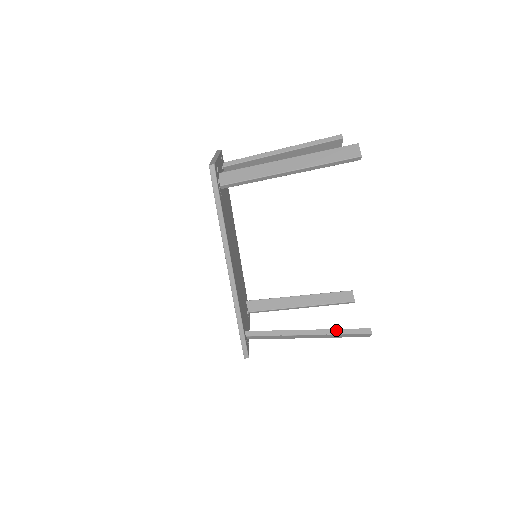
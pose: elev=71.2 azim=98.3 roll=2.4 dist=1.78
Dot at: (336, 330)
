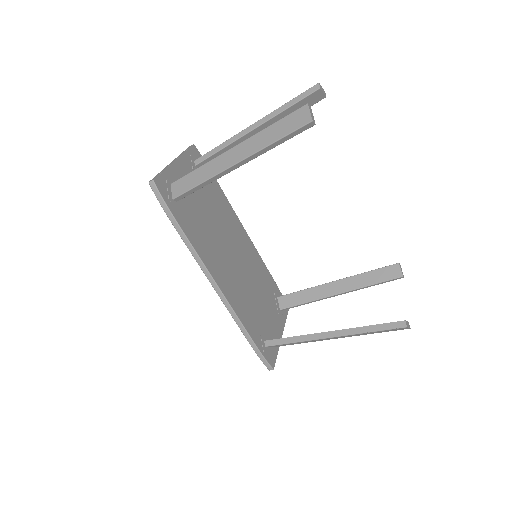
Dot at: (362, 328)
